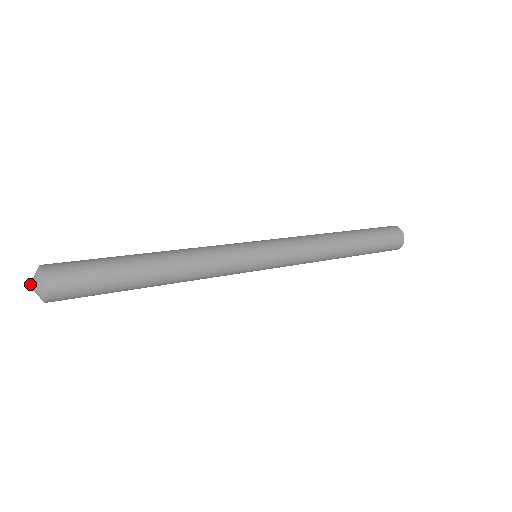
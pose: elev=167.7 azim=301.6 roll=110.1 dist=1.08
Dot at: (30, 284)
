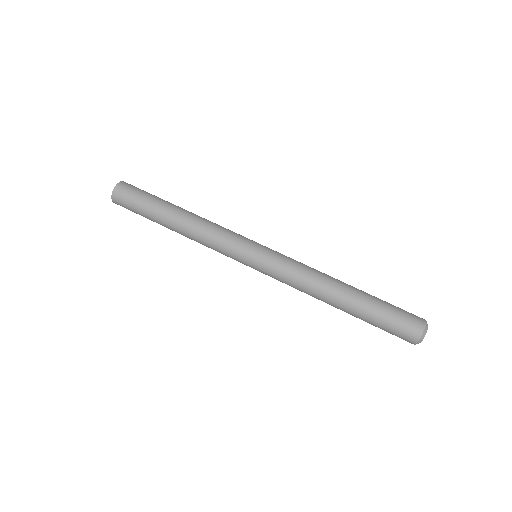
Dot at: occluded
